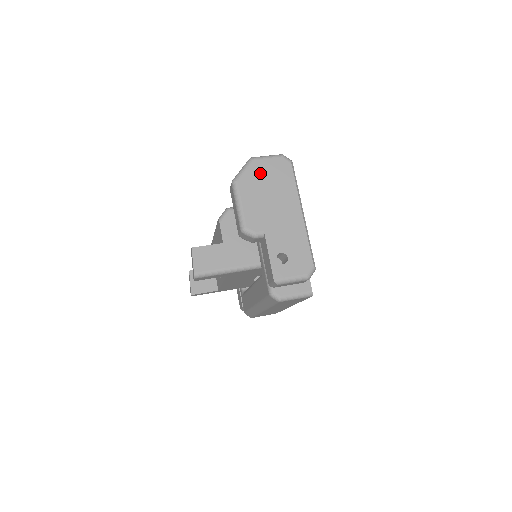
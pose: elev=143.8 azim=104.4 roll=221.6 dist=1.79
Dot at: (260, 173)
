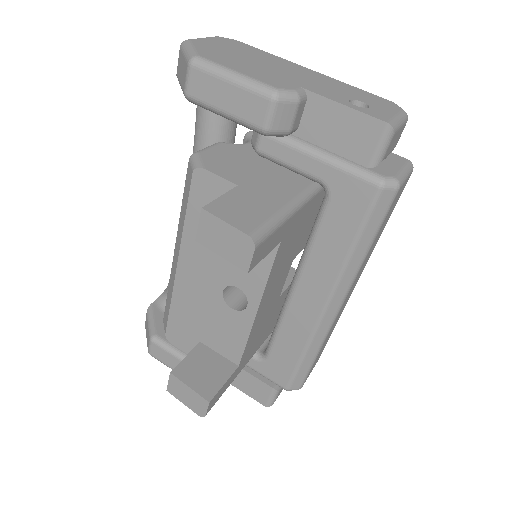
Dot at: (214, 48)
